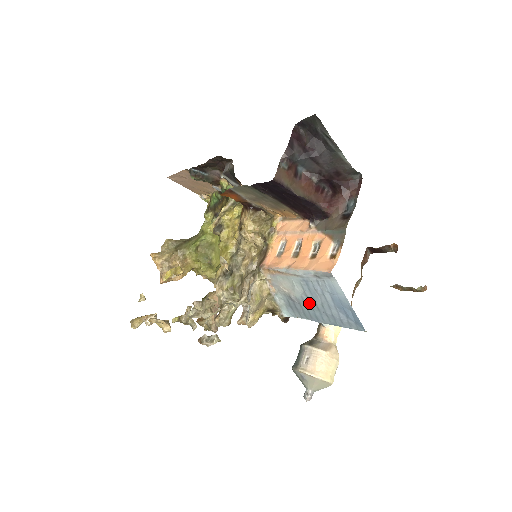
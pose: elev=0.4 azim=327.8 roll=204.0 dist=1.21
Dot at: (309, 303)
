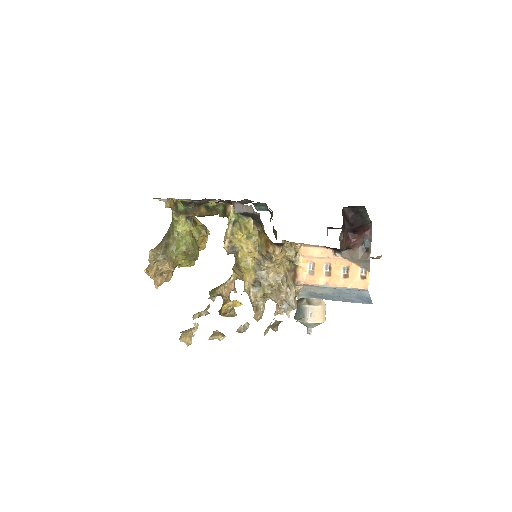
Dot at: (332, 295)
